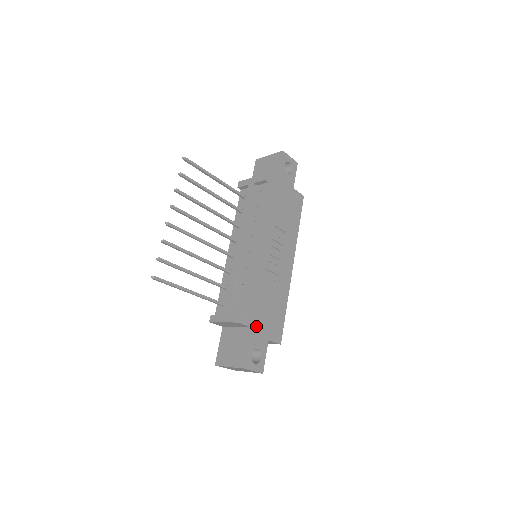
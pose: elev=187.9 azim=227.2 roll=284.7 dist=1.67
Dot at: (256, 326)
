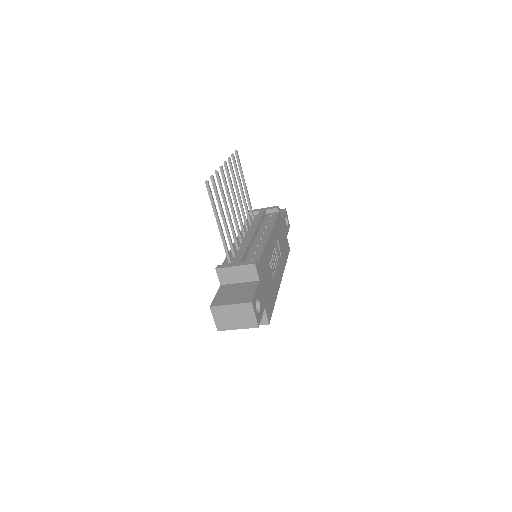
Dot at: (261, 285)
